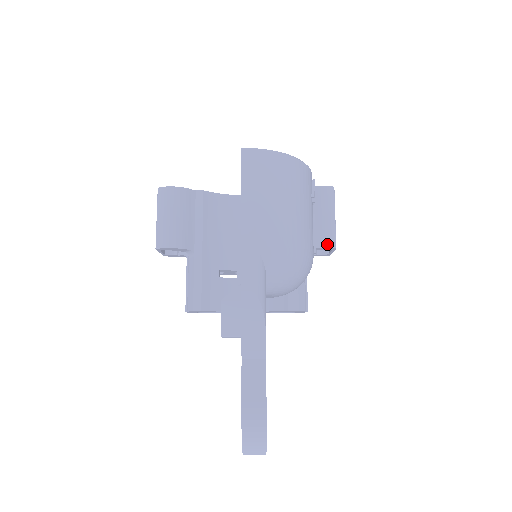
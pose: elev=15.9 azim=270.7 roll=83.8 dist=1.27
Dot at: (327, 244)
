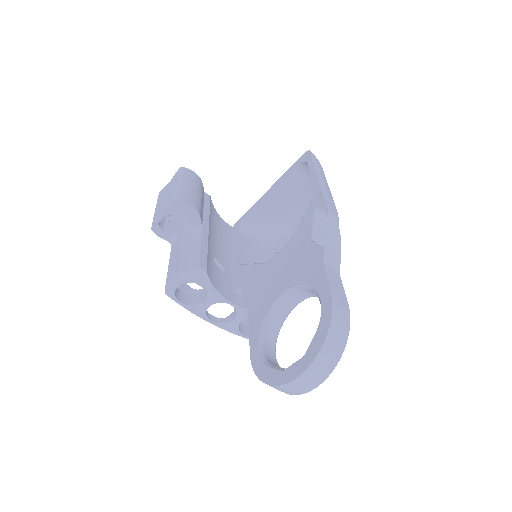
Dot at: occluded
